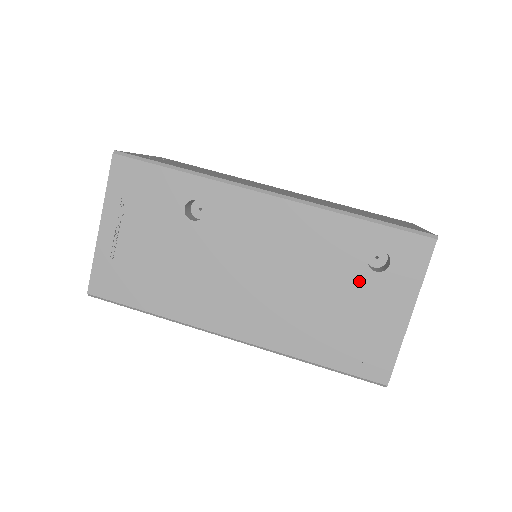
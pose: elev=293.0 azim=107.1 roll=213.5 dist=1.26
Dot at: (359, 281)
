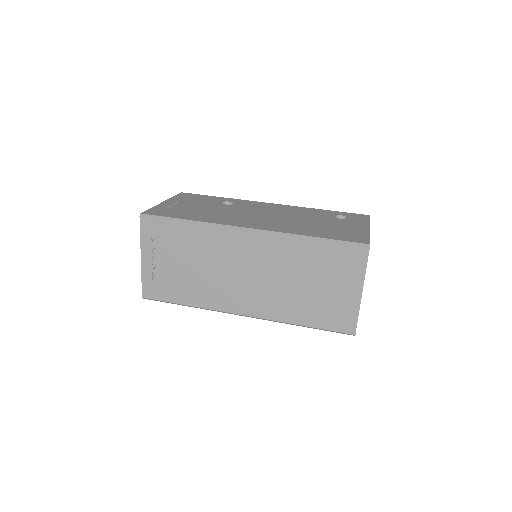
Dot at: (332, 220)
